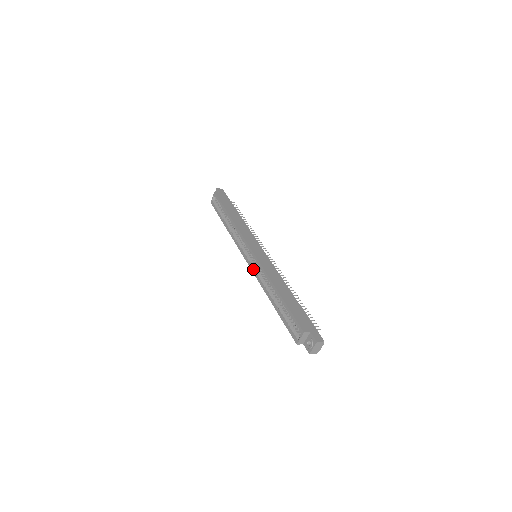
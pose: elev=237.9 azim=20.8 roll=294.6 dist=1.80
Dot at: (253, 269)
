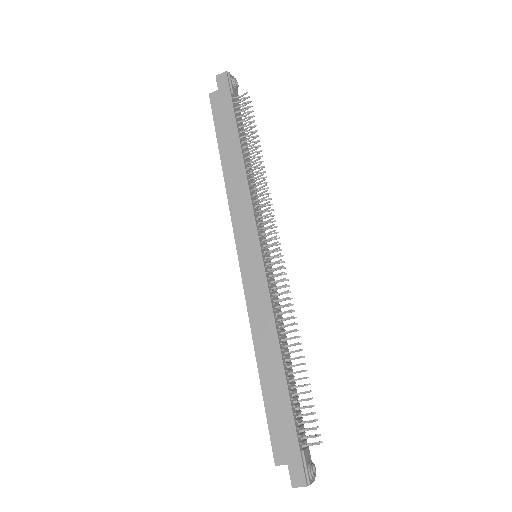
Dot at: occluded
